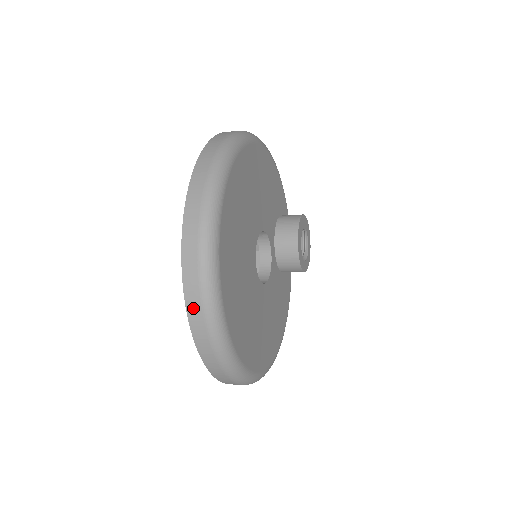
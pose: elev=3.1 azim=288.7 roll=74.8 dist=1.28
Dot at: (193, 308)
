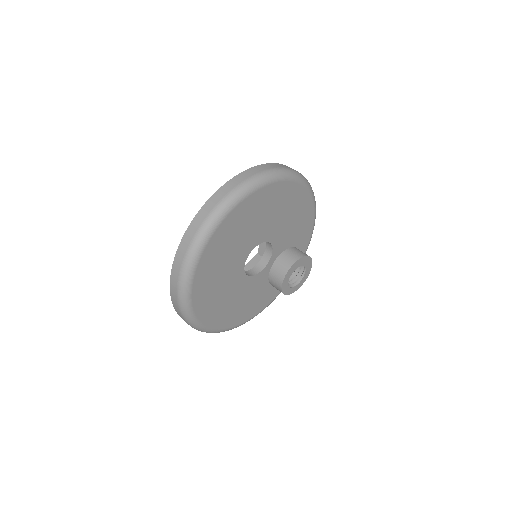
Dot at: (184, 243)
